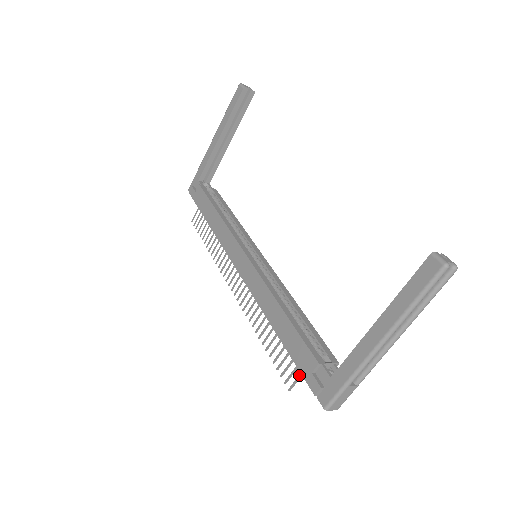
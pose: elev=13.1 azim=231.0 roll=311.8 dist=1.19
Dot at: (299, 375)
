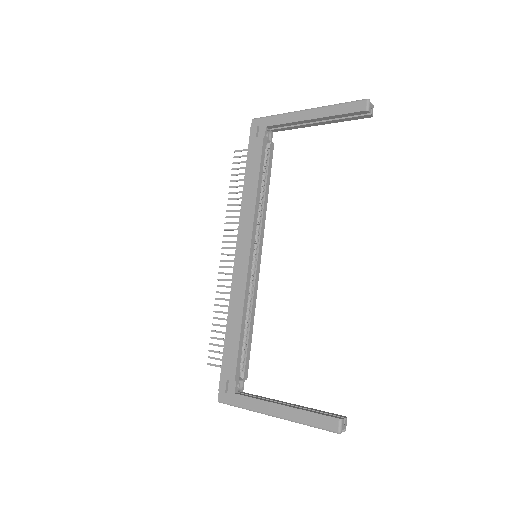
Dot at: (219, 365)
